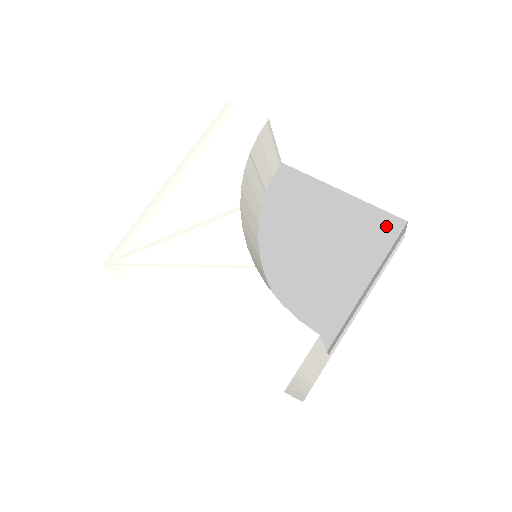
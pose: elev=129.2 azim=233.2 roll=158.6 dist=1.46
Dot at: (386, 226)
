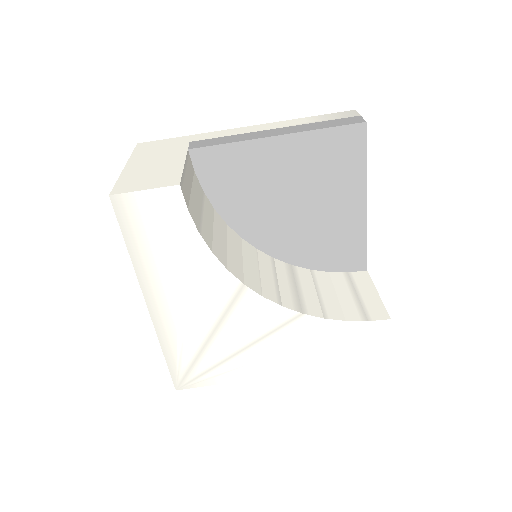
Dot at: (348, 142)
